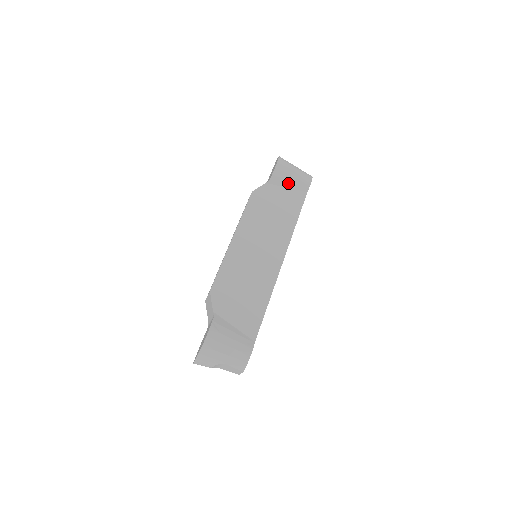
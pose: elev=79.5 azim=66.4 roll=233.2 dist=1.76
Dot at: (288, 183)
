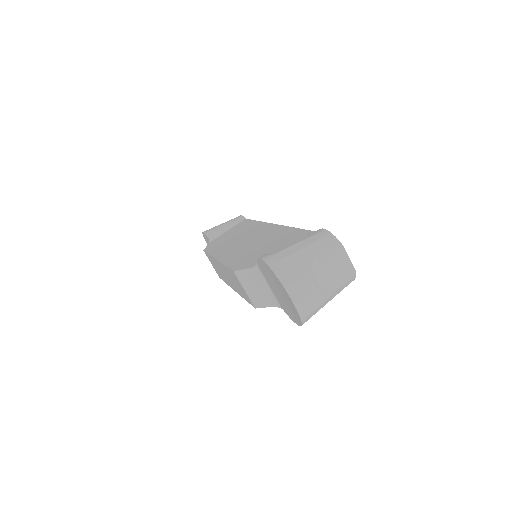
Dot at: (225, 228)
